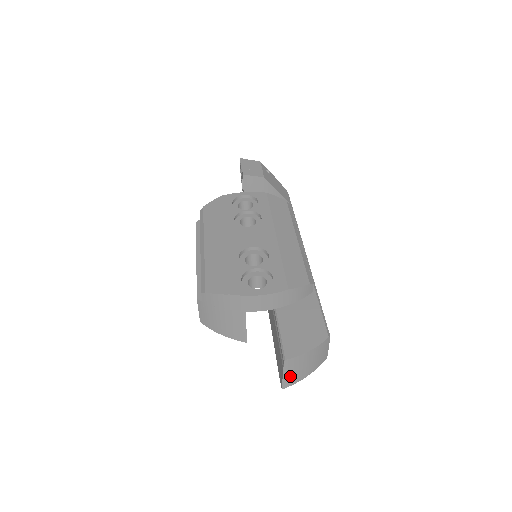
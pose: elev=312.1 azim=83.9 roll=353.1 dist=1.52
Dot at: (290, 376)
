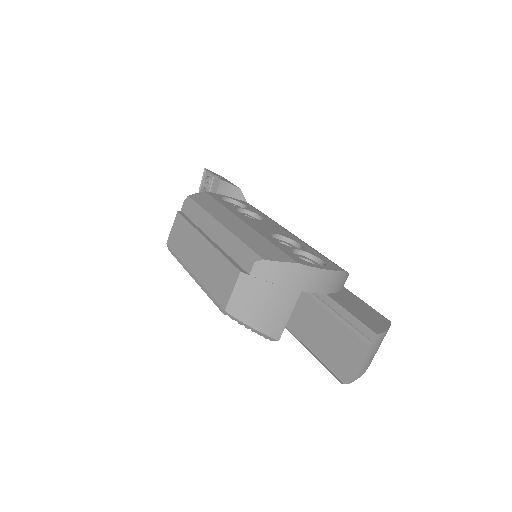
Dot at: (364, 363)
